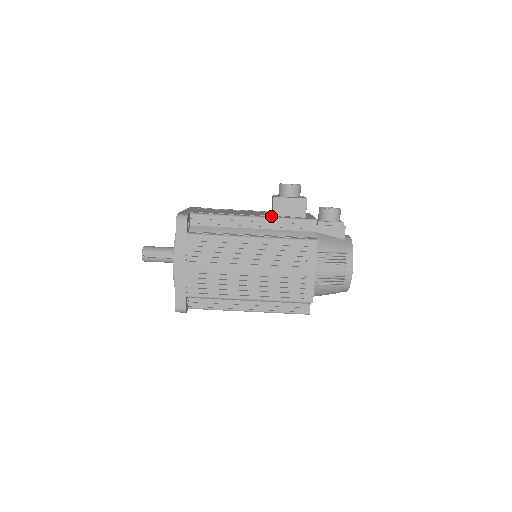
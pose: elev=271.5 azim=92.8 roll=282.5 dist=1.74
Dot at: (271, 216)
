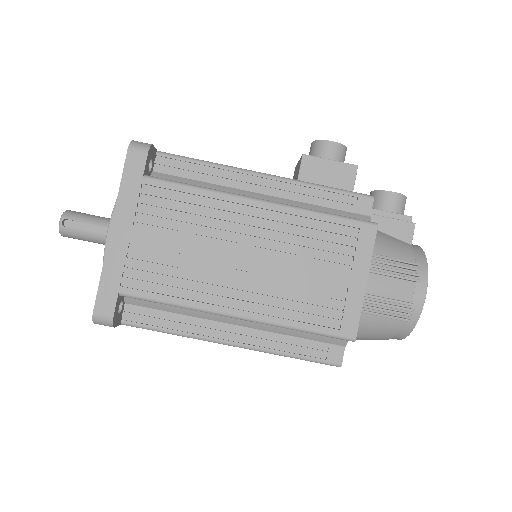
Dot at: occluded
